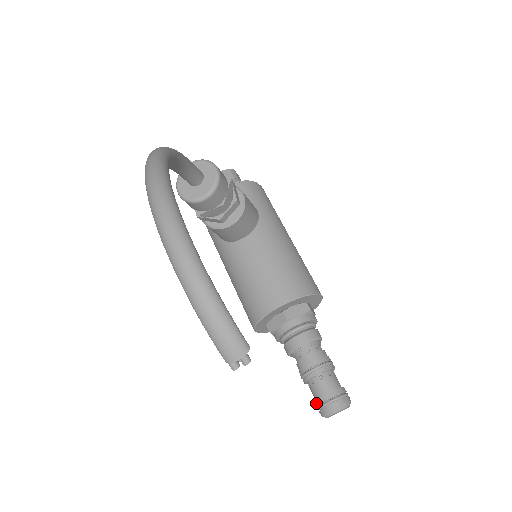
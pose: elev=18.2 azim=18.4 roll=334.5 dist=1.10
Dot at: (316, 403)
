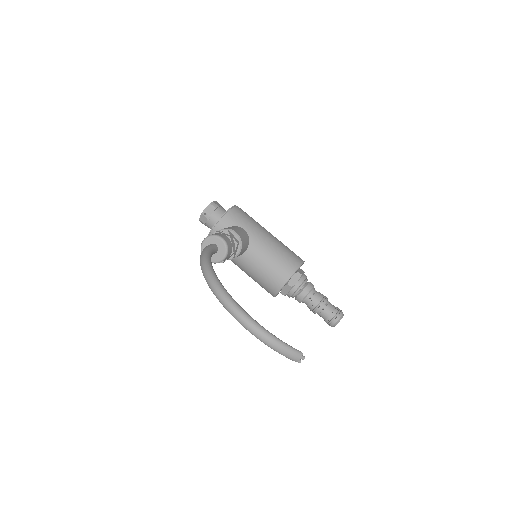
Dot at: (326, 322)
